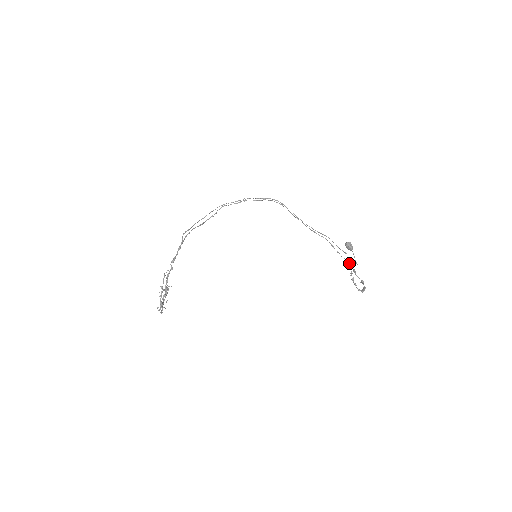
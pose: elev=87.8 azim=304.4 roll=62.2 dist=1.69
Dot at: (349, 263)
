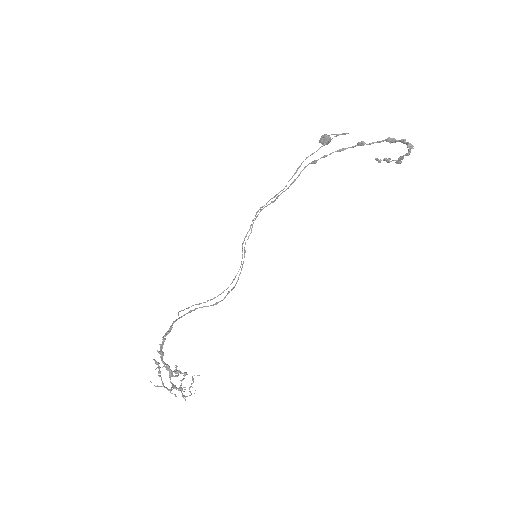
Dot at: occluded
